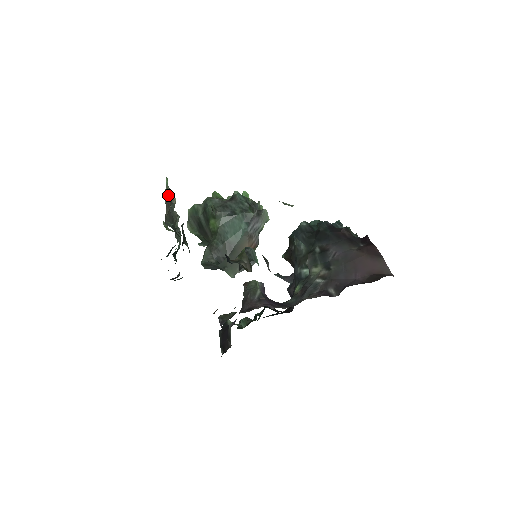
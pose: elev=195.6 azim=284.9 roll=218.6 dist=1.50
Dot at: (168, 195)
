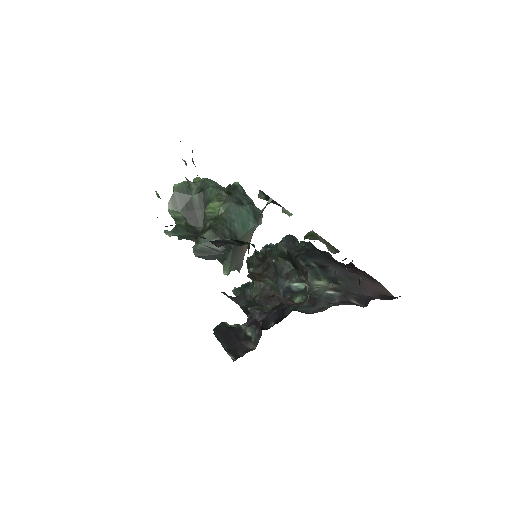
Dot at: (192, 152)
